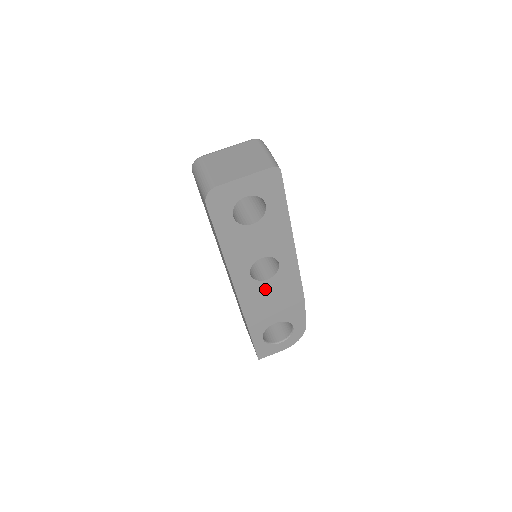
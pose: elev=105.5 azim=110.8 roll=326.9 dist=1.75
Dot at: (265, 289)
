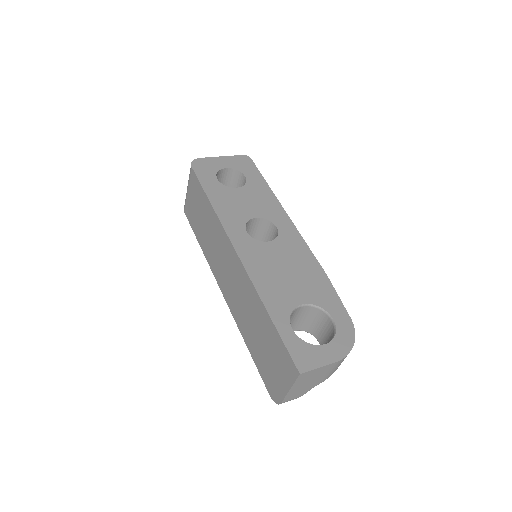
Dot at: (270, 253)
